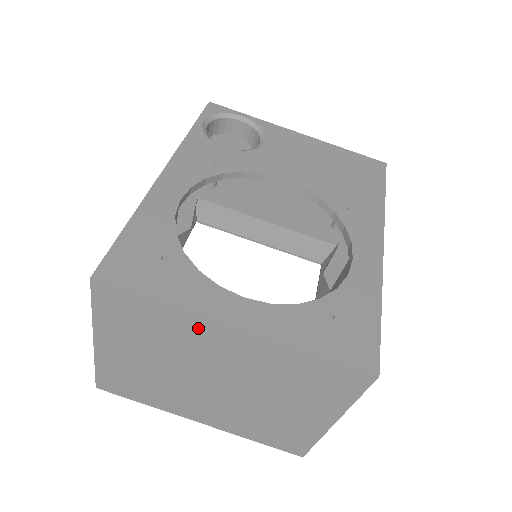
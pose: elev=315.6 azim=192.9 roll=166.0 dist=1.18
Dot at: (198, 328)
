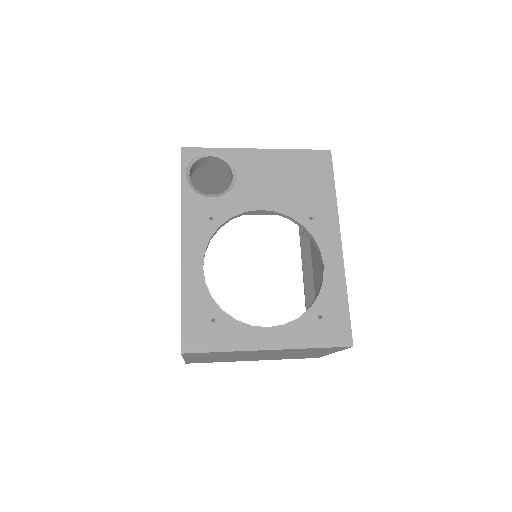
Dot at: (248, 352)
